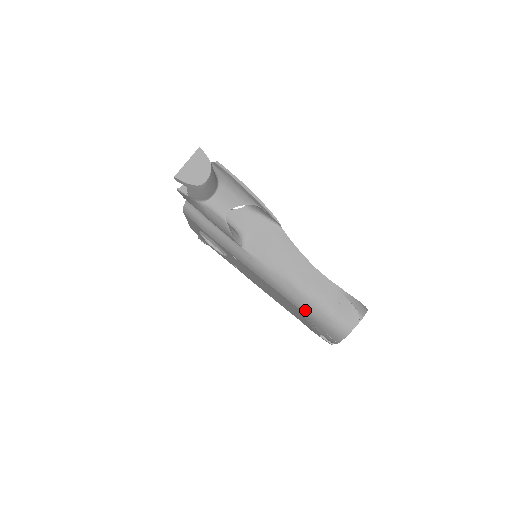
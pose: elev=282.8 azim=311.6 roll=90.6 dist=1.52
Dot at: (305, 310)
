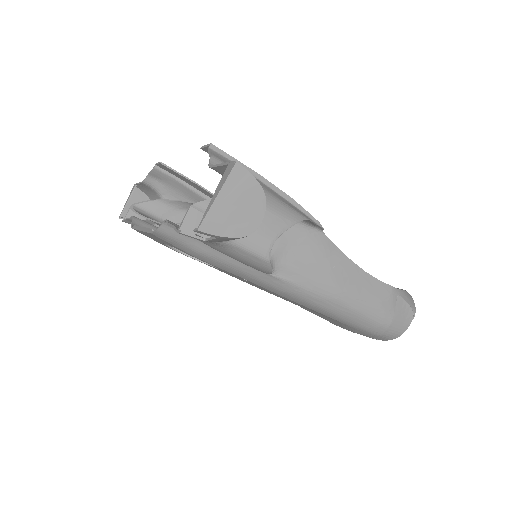
Dot at: (353, 324)
